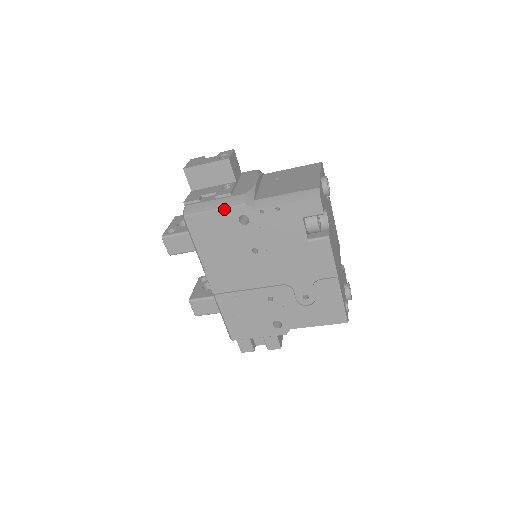
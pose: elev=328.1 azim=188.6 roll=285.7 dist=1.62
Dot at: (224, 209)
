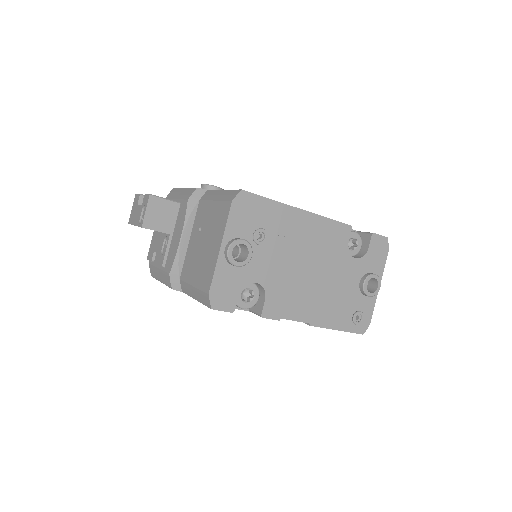
Dot at: (165, 284)
